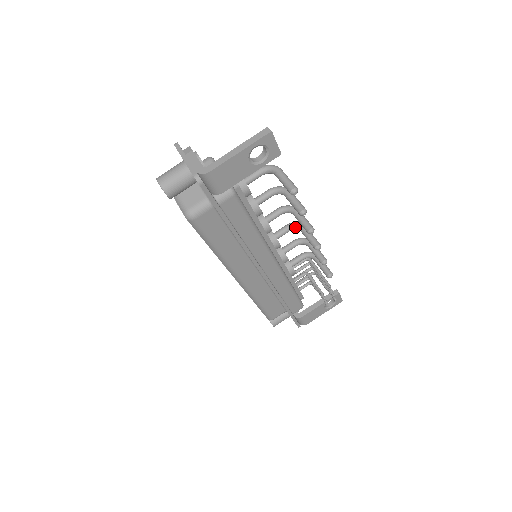
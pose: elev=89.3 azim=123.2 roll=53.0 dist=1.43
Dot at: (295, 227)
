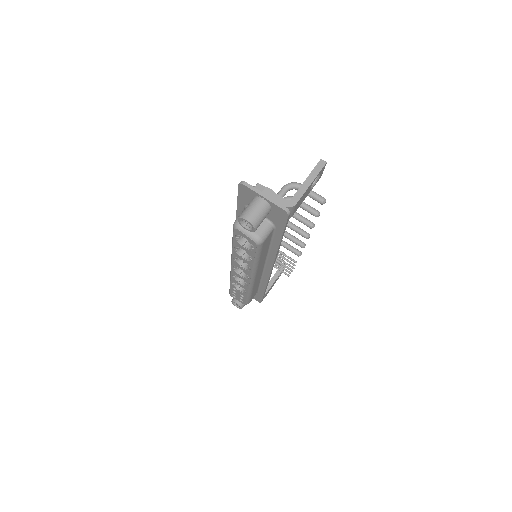
Dot at: occluded
